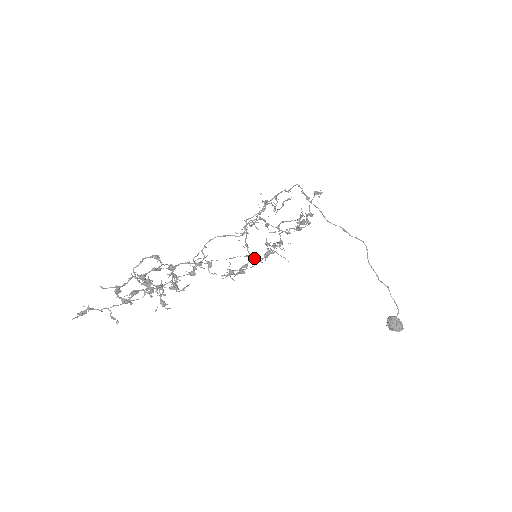
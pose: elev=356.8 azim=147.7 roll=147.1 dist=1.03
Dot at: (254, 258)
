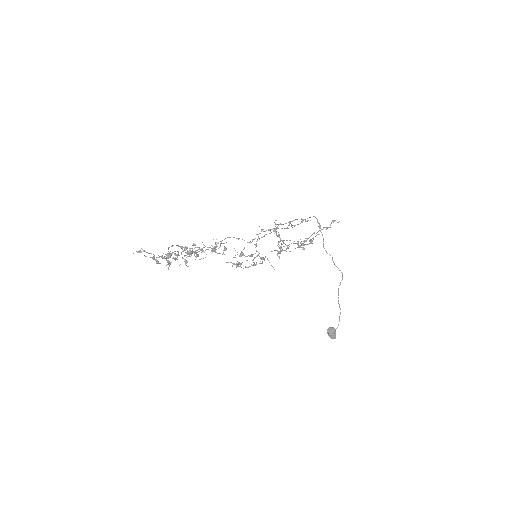
Dot at: occluded
